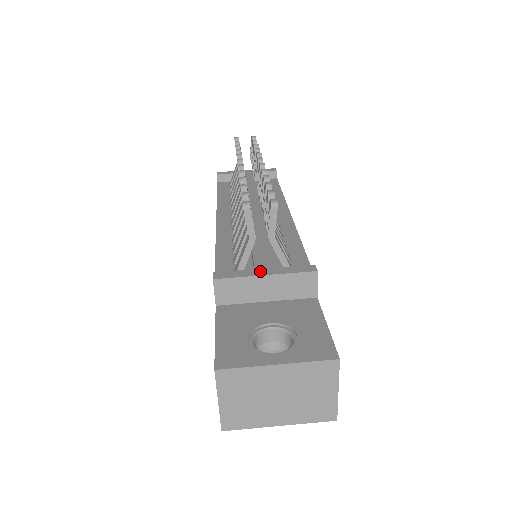
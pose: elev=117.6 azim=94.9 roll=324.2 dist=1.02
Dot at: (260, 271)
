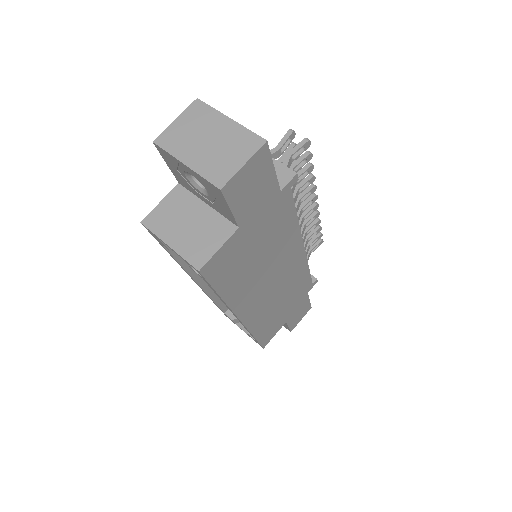
Dot at: occluded
